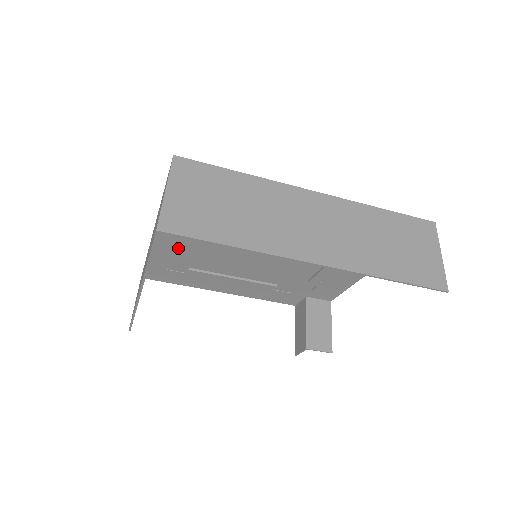
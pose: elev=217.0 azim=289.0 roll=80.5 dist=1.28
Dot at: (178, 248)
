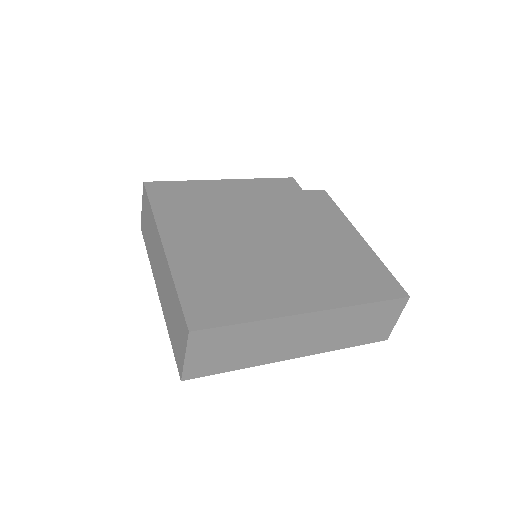
Dot at: (184, 228)
